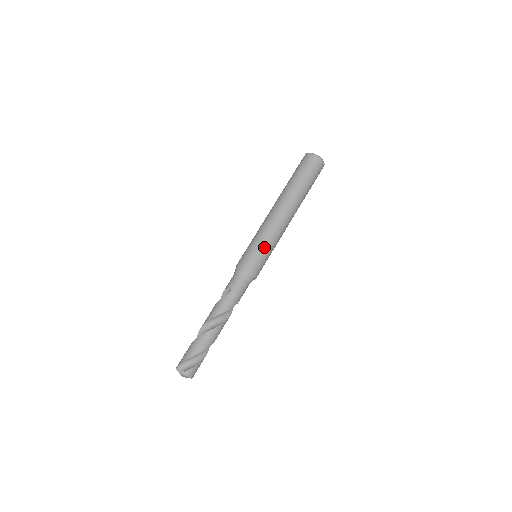
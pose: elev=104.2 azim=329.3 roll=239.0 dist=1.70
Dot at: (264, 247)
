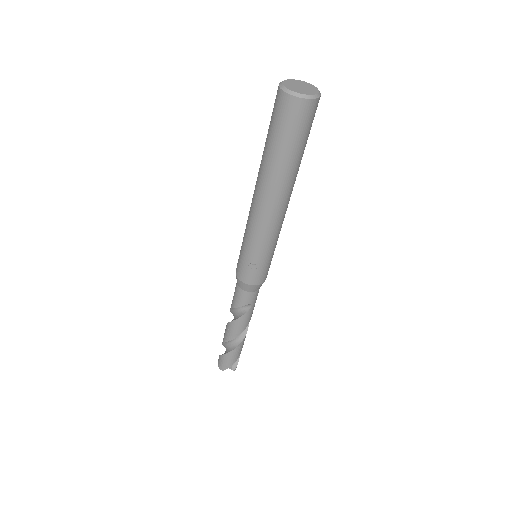
Dot at: occluded
